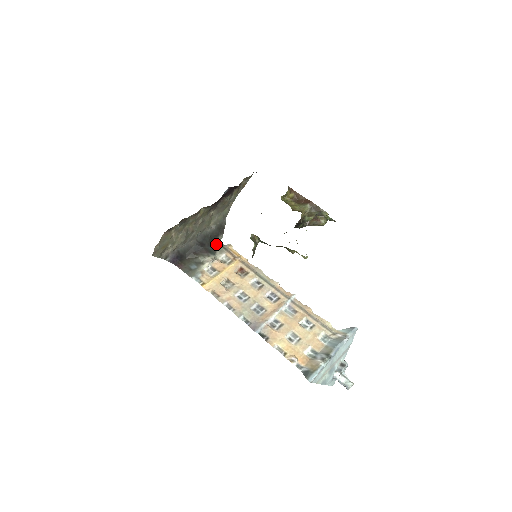
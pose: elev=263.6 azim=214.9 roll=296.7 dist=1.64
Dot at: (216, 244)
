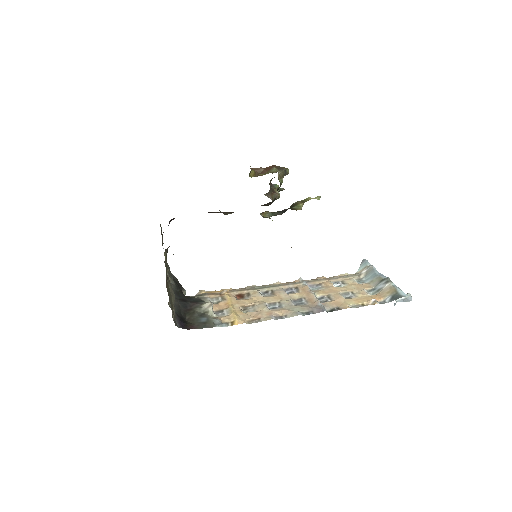
Dot at: (190, 297)
